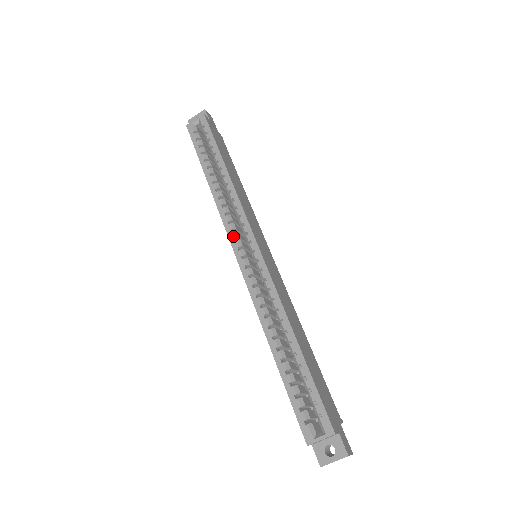
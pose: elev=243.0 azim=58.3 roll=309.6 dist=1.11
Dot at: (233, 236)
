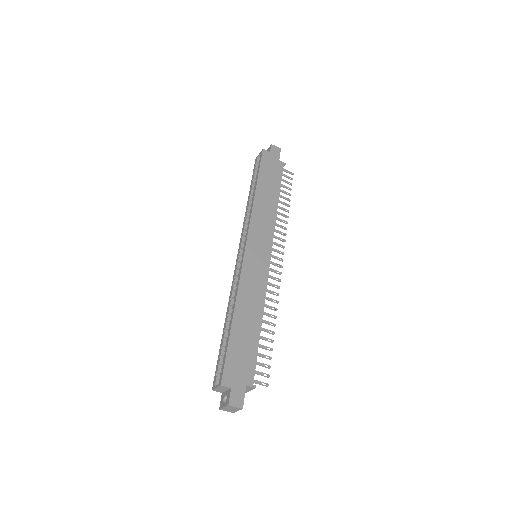
Dot at: (241, 240)
